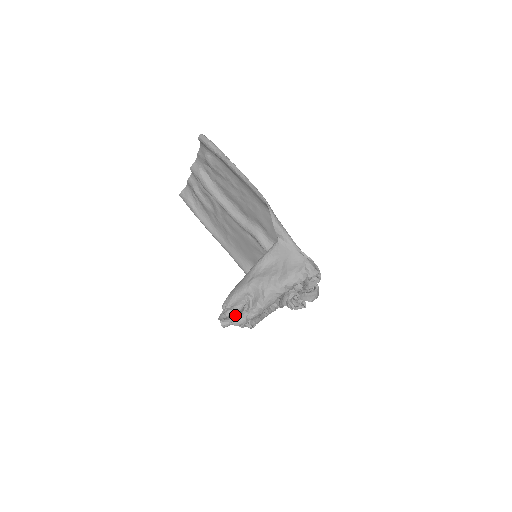
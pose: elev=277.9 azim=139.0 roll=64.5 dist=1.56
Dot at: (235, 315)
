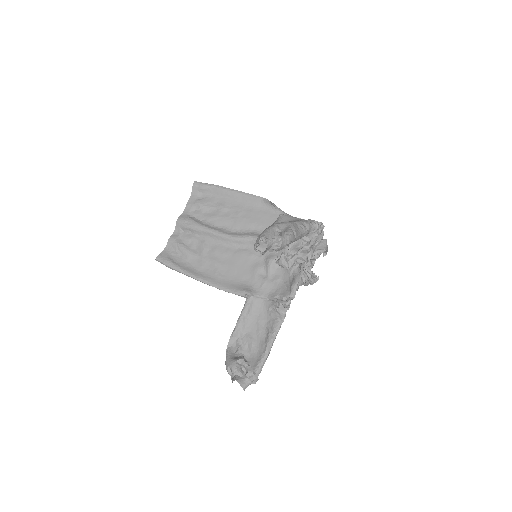
Dot at: occluded
